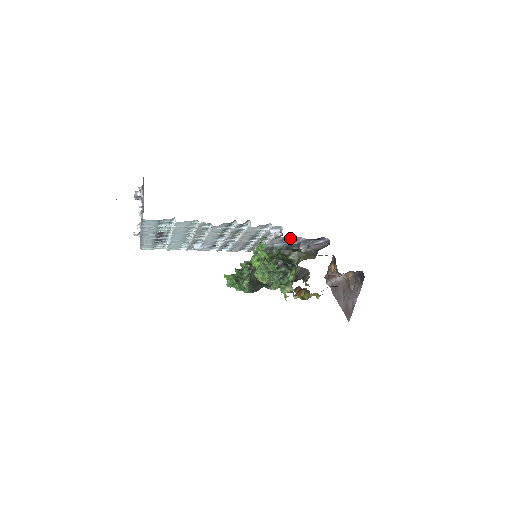
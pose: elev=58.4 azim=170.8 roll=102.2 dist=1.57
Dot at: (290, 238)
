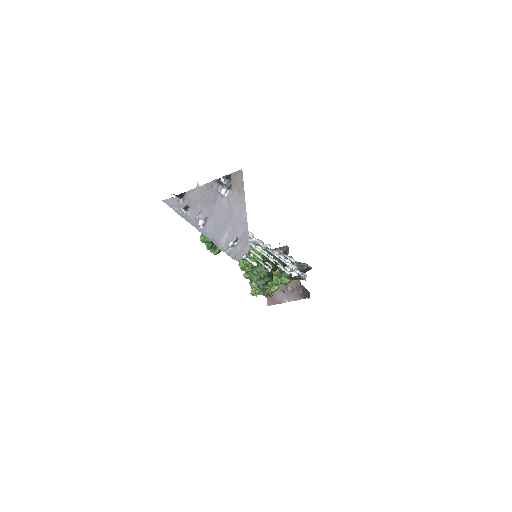
Dot at: (291, 259)
